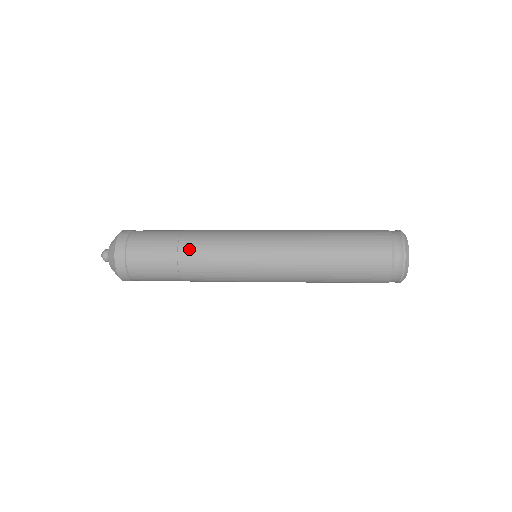
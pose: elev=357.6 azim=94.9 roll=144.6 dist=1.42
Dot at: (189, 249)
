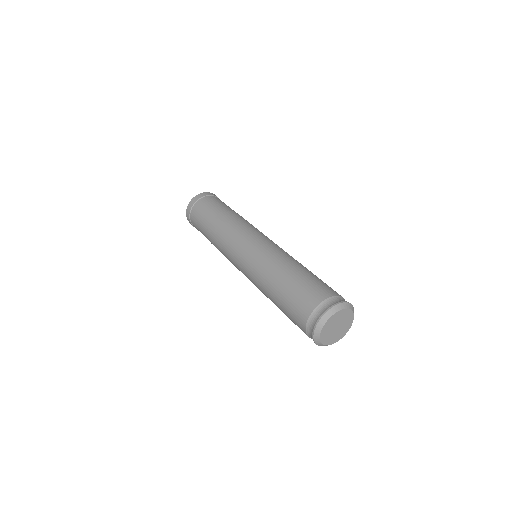
Dot at: (223, 218)
